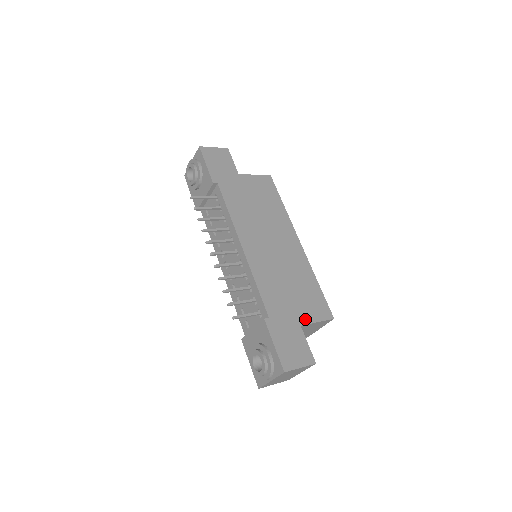
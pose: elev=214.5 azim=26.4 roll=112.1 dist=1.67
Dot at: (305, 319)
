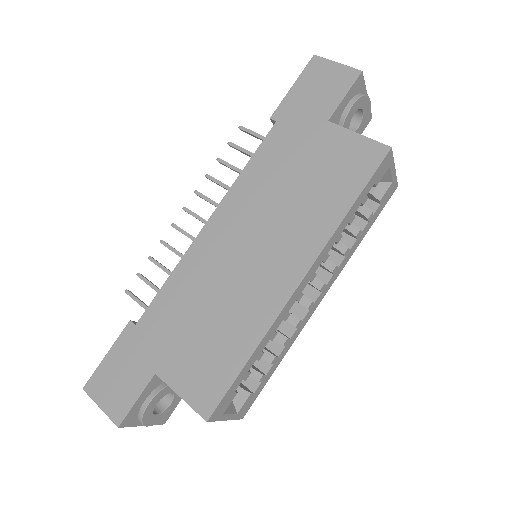
Dot at: (170, 374)
